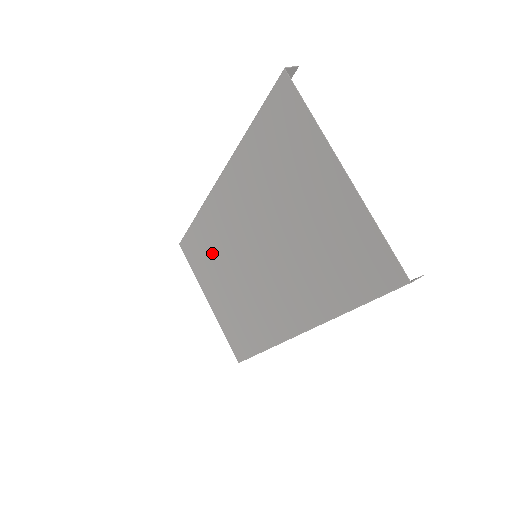
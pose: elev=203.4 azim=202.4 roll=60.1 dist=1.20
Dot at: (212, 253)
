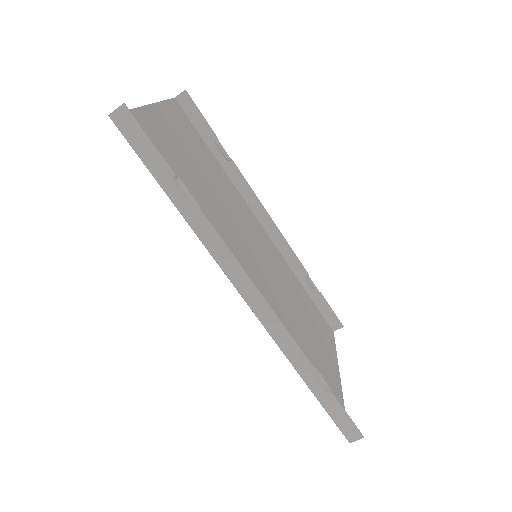
Dot at: (300, 303)
